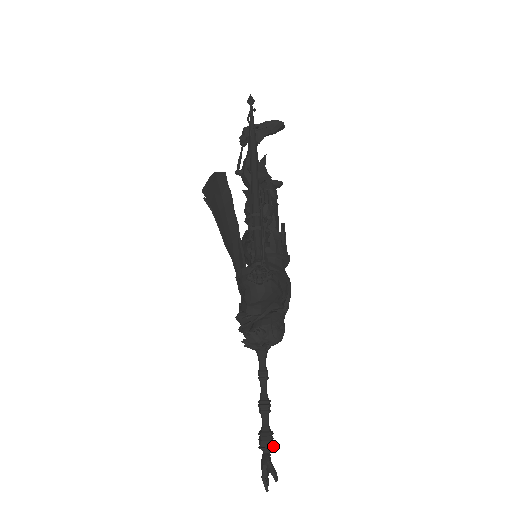
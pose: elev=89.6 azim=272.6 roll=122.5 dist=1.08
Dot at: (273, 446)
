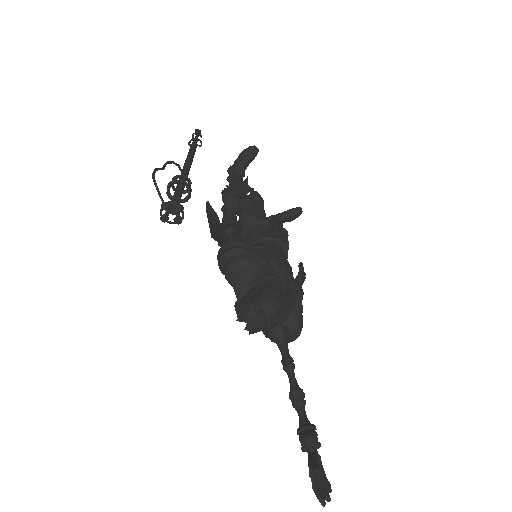
Dot at: (317, 442)
